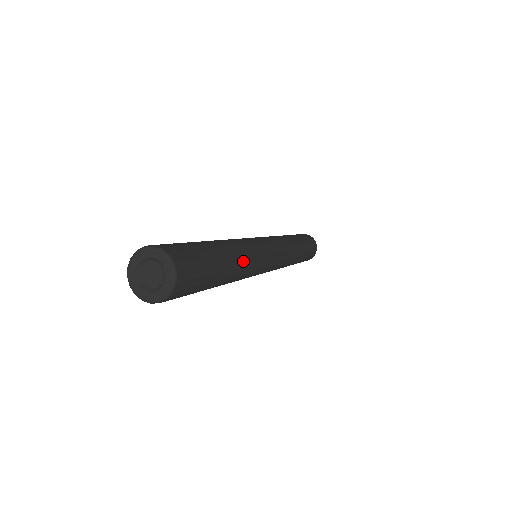
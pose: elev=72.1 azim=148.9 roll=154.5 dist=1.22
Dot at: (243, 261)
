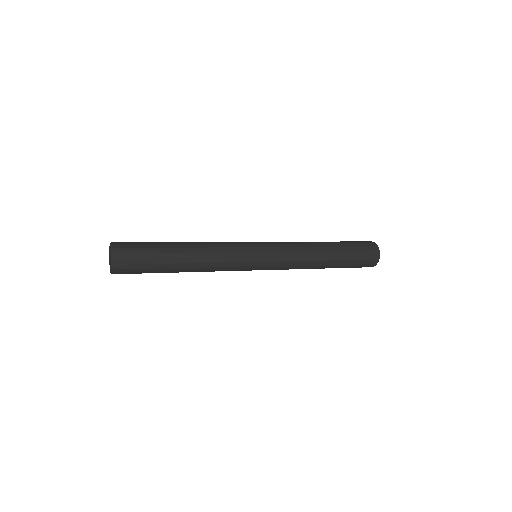
Dot at: (203, 258)
